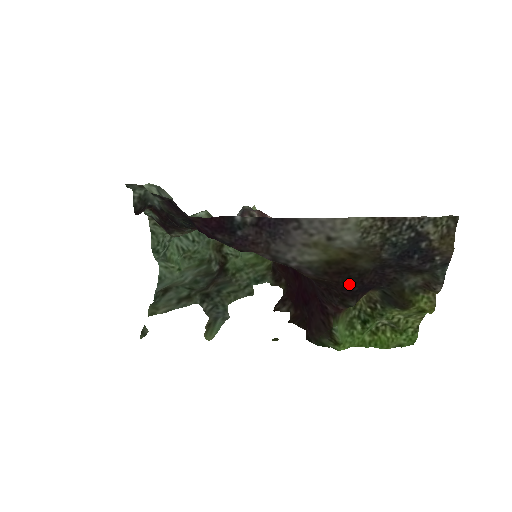
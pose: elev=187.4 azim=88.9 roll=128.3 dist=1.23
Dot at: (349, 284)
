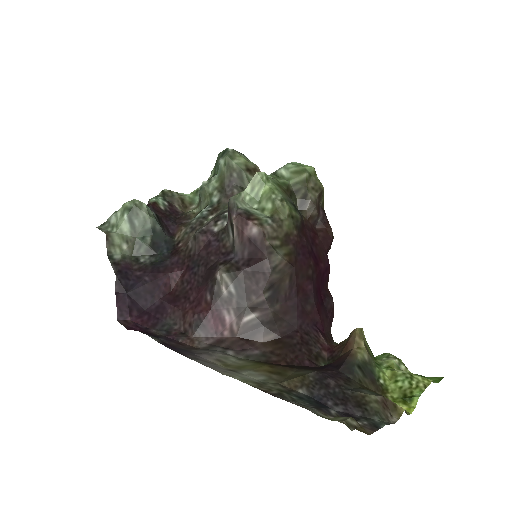
Dot at: (302, 366)
